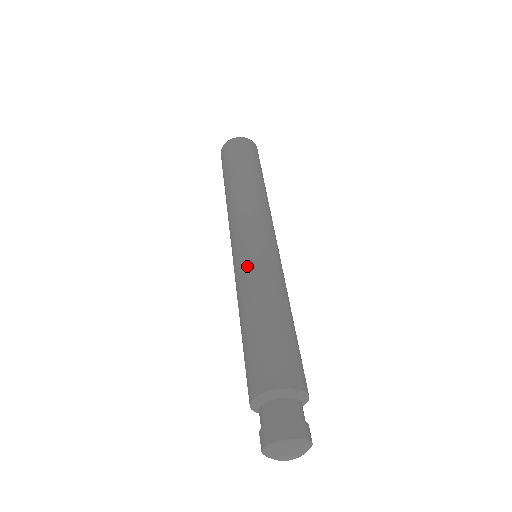
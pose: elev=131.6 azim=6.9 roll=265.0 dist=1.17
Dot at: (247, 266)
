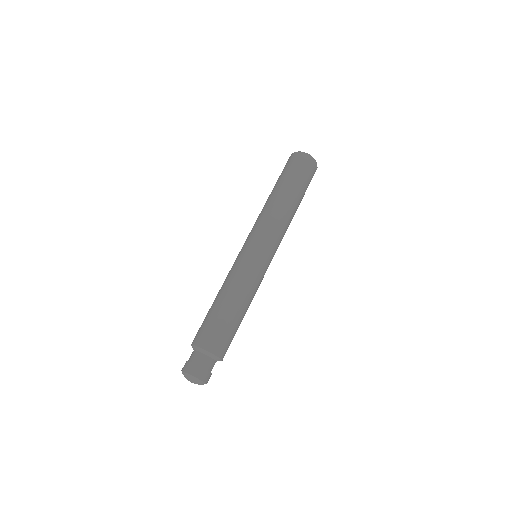
Dot at: (236, 265)
